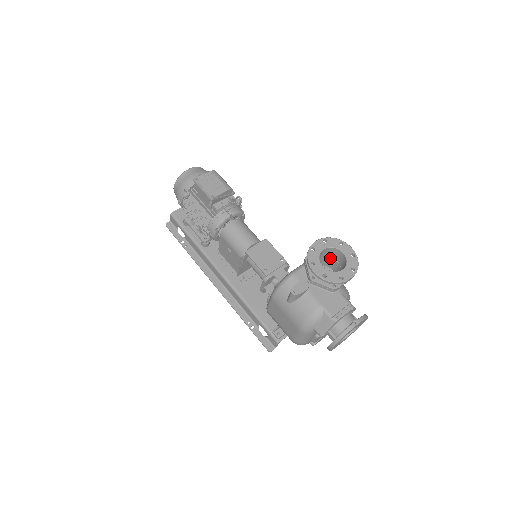
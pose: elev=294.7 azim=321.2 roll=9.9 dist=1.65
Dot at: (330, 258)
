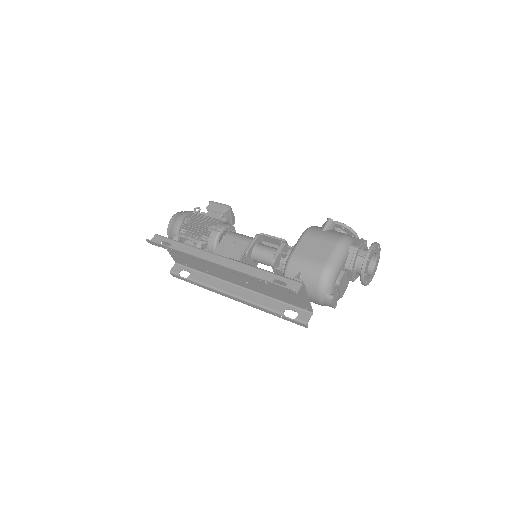
Dot at: occluded
